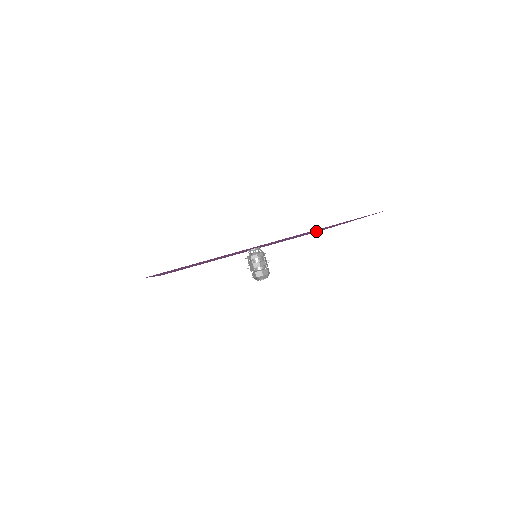
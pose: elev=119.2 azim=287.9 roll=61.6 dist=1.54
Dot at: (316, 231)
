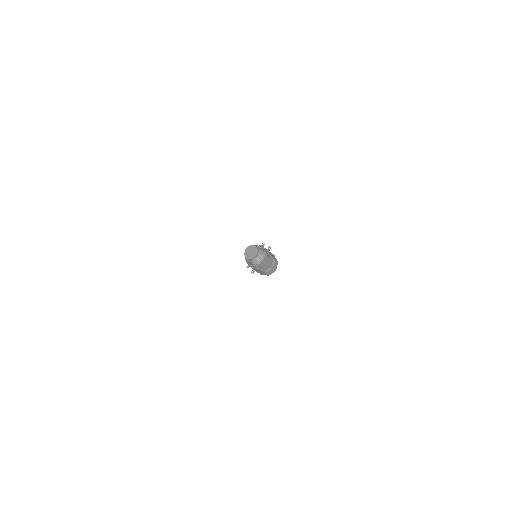
Dot at: occluded
